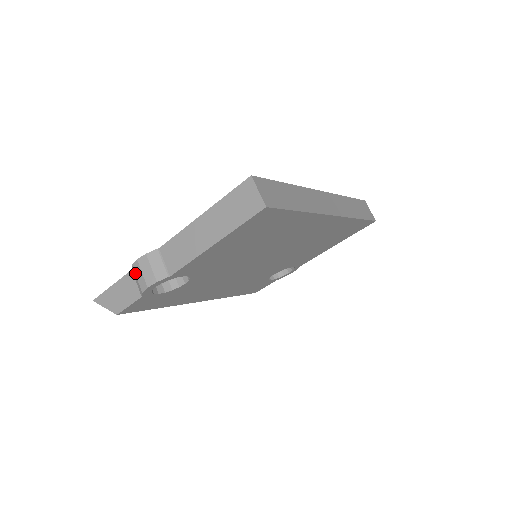
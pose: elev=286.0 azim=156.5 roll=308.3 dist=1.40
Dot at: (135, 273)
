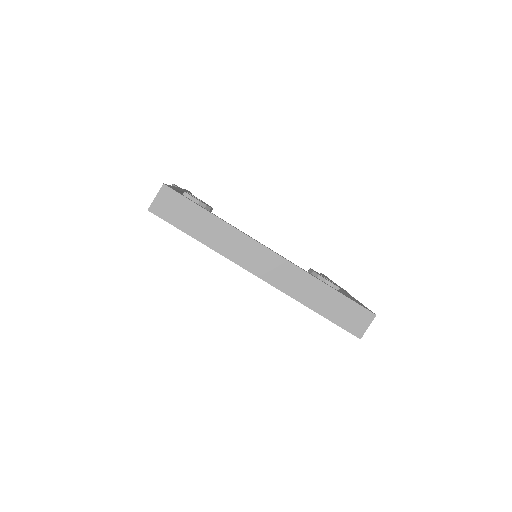
Dot at: occluded
